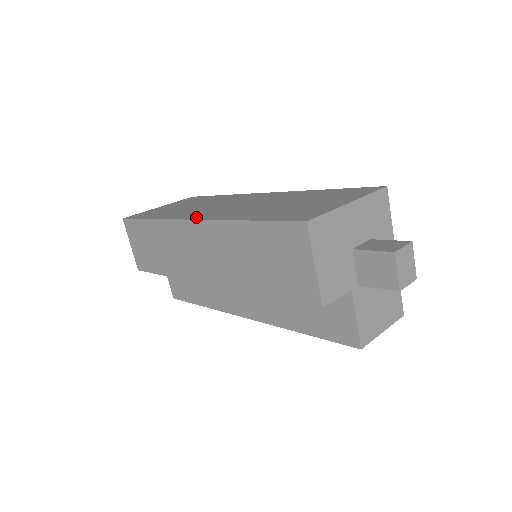
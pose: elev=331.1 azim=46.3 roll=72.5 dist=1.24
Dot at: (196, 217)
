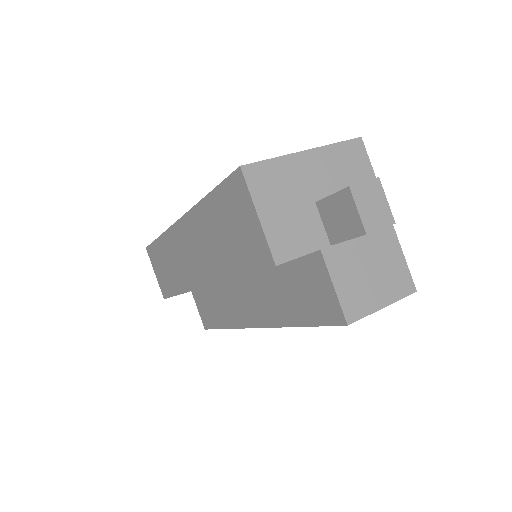
Dot at: occluded
